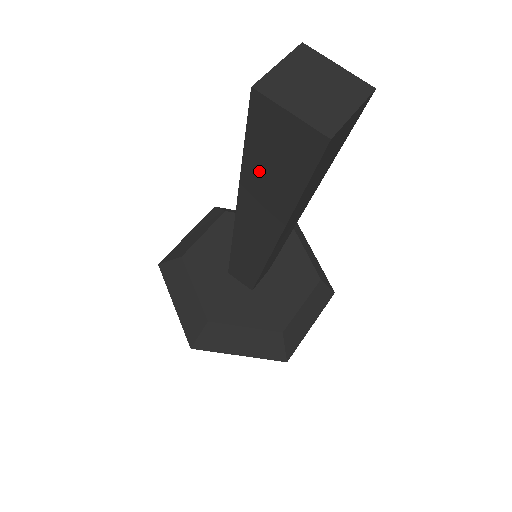
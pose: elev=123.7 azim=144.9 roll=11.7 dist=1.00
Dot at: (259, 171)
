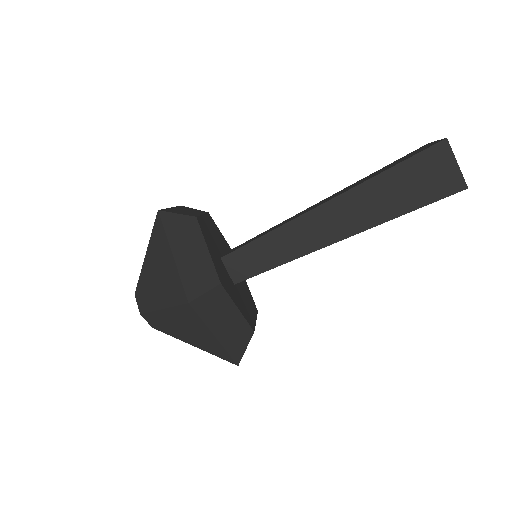
Dot at: (392, 183)
